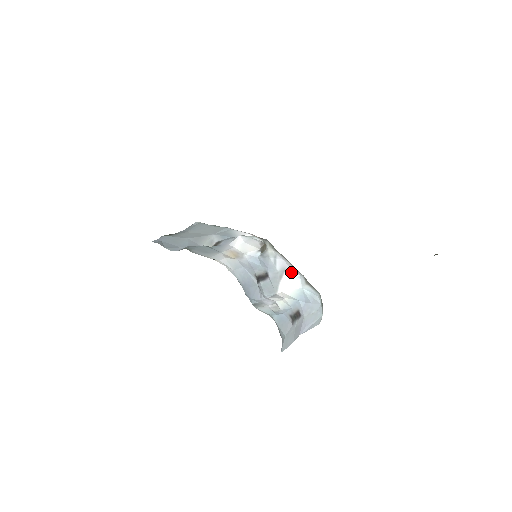
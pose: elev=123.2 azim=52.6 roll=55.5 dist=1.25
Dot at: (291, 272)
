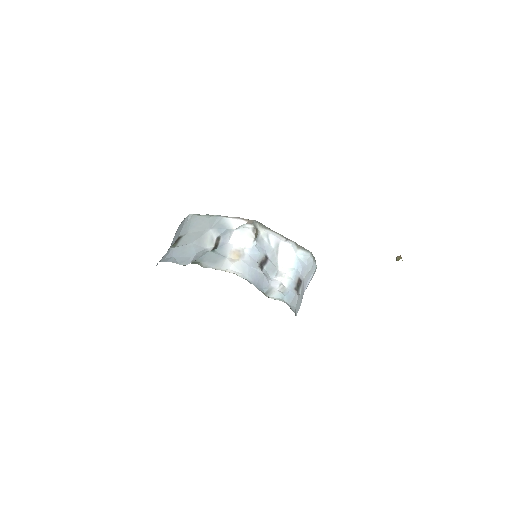
Dot at: (284, 244)
